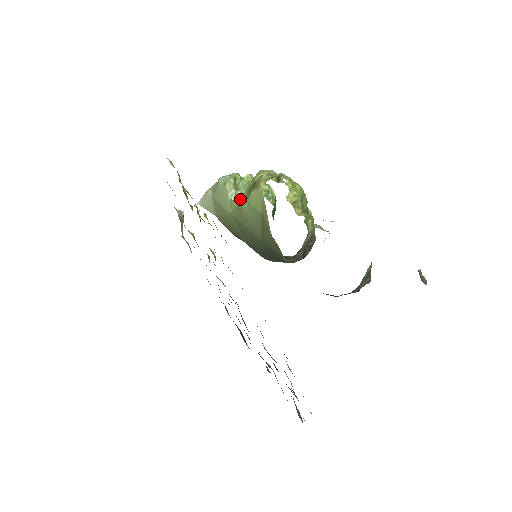
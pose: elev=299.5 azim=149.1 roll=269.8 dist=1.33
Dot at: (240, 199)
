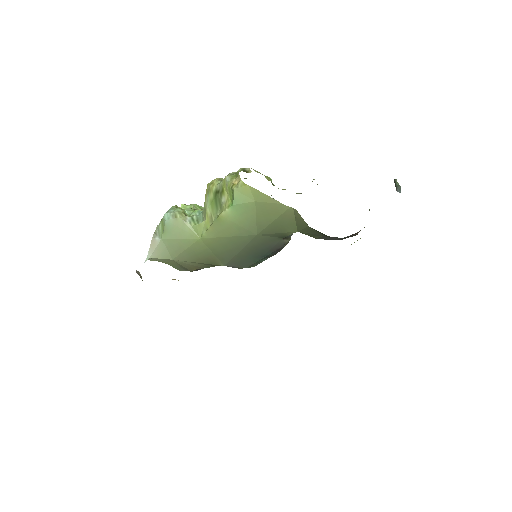
Dot at: (207, 216)
